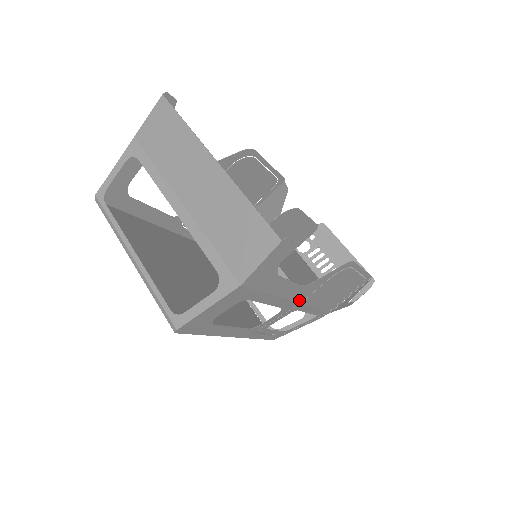
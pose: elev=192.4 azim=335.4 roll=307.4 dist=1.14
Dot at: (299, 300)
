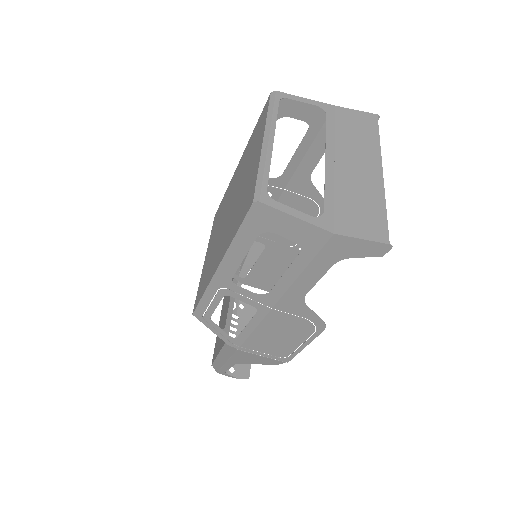
Dot at: (279, 304)
